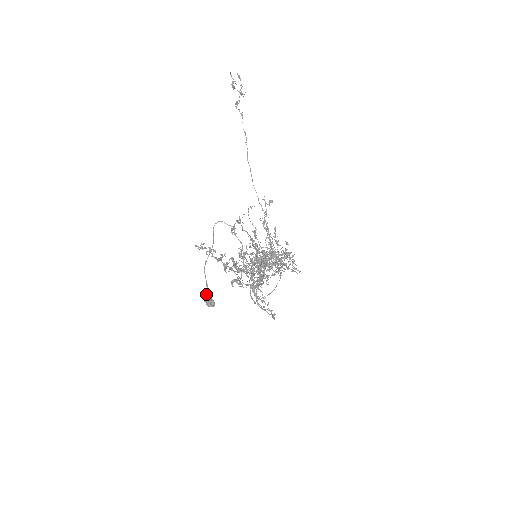
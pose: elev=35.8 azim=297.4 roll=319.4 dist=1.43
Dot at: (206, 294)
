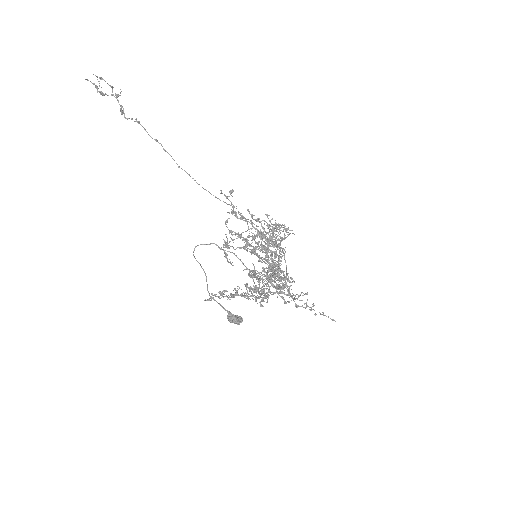
Dot at: (228, 316)
